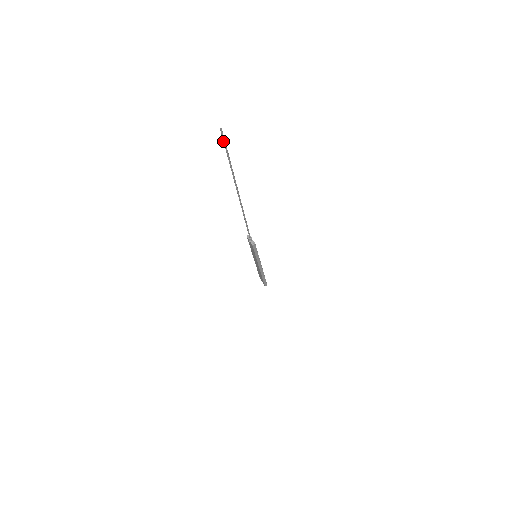
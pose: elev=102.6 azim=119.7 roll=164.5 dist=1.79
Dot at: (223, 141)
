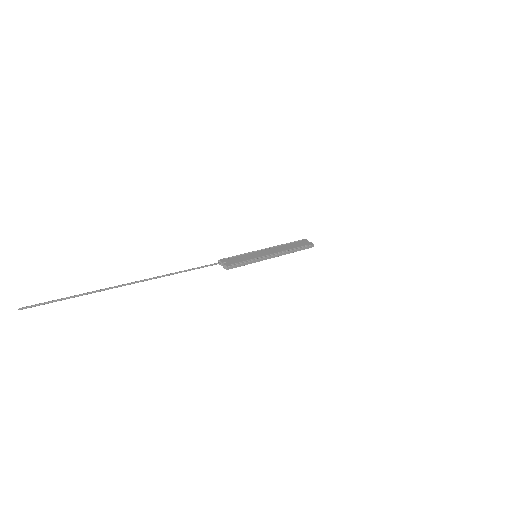
Dot at: occluded
